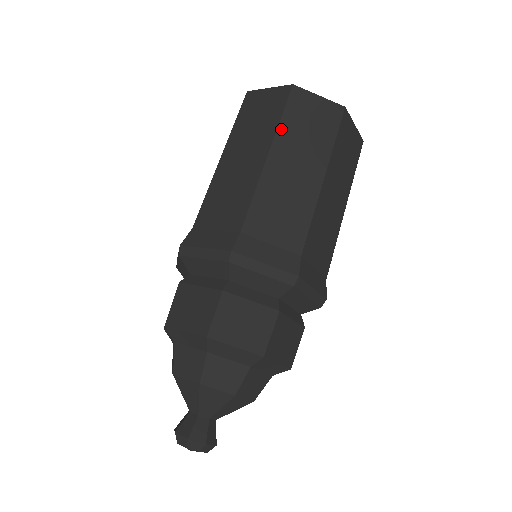
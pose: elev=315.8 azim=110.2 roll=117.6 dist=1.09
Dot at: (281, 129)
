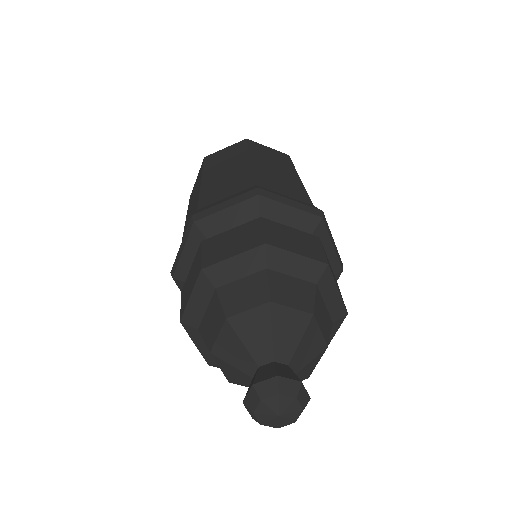
Dot at: (252, 151)
